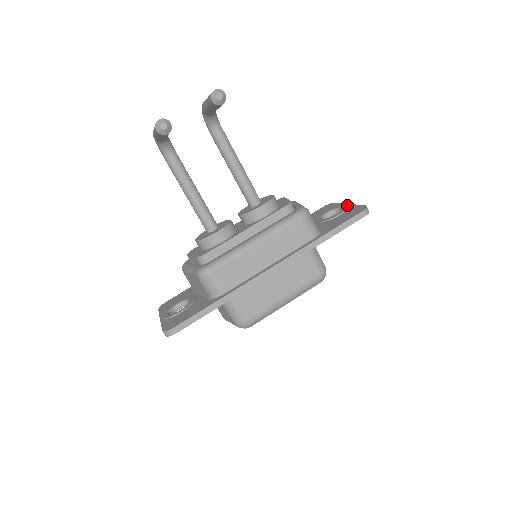
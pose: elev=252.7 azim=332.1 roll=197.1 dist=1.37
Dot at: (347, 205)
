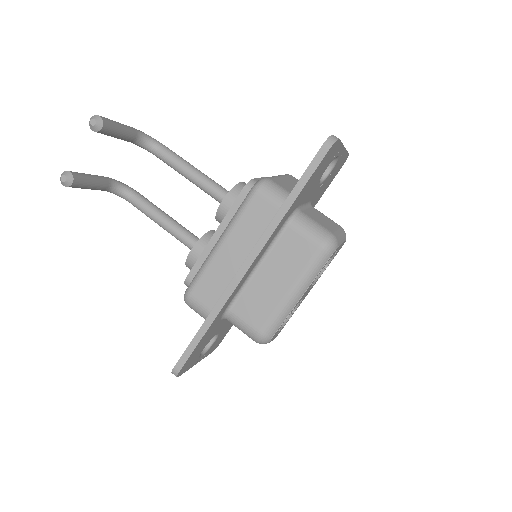
Dot at: occluded
